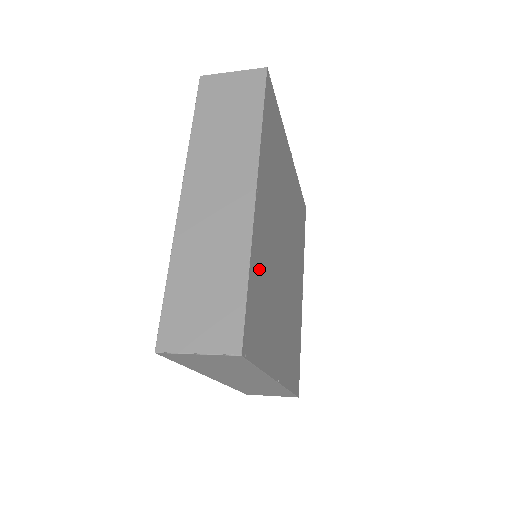
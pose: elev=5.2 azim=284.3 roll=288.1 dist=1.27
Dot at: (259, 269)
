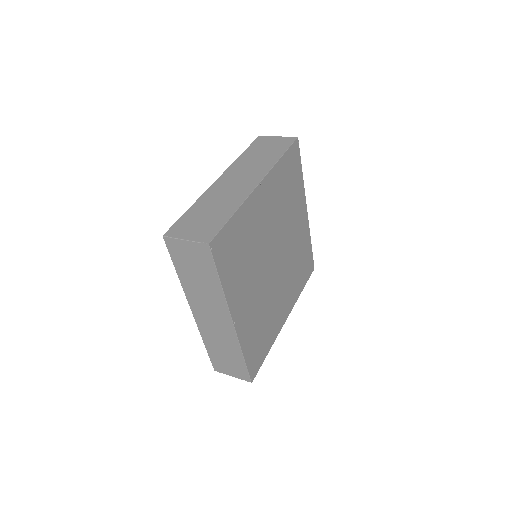
Dot at: (245, 226)
